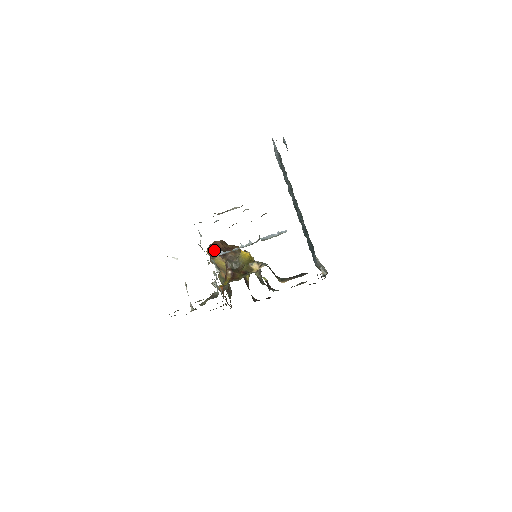
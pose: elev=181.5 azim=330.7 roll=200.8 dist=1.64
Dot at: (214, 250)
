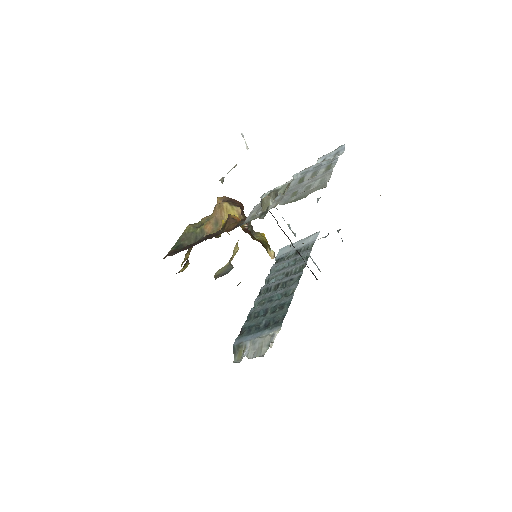
Dot at: (237, 202)
